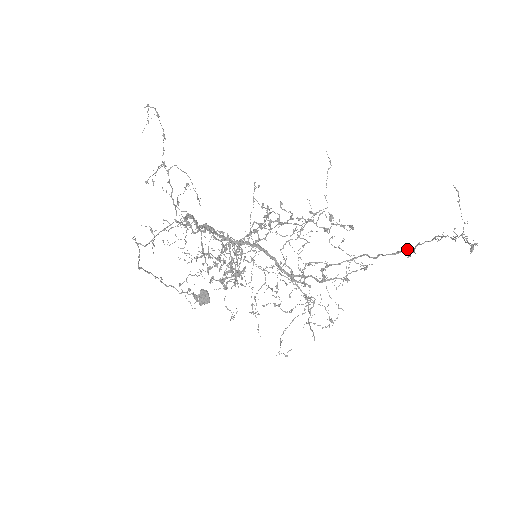
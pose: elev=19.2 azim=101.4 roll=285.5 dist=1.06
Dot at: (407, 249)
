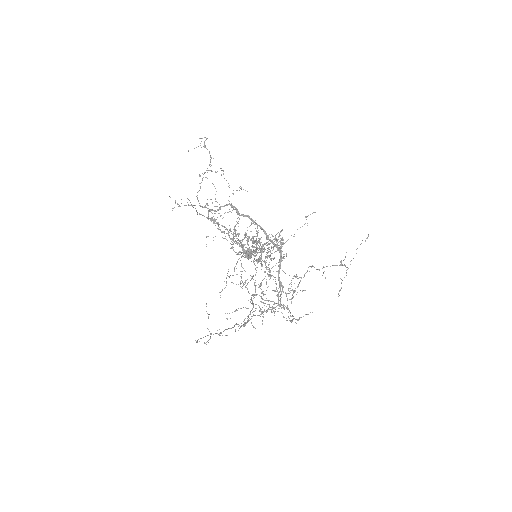
Dot at: (246, 323)
